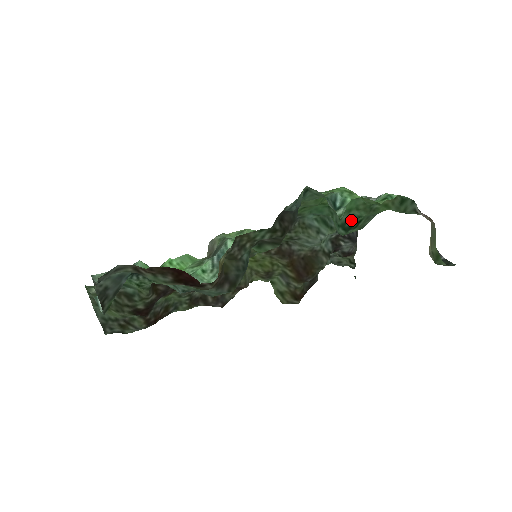
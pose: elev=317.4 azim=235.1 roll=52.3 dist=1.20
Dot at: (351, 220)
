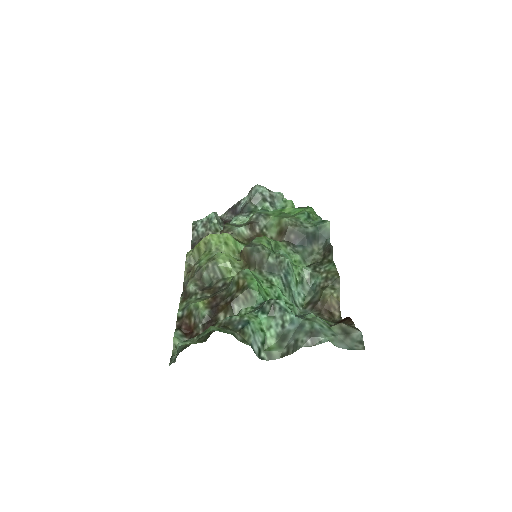
Dot at: occluded
